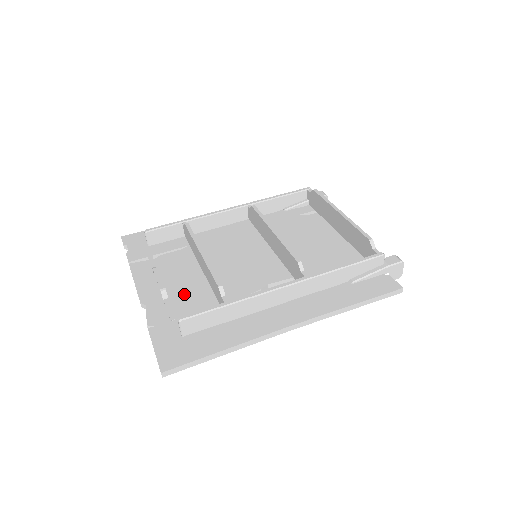
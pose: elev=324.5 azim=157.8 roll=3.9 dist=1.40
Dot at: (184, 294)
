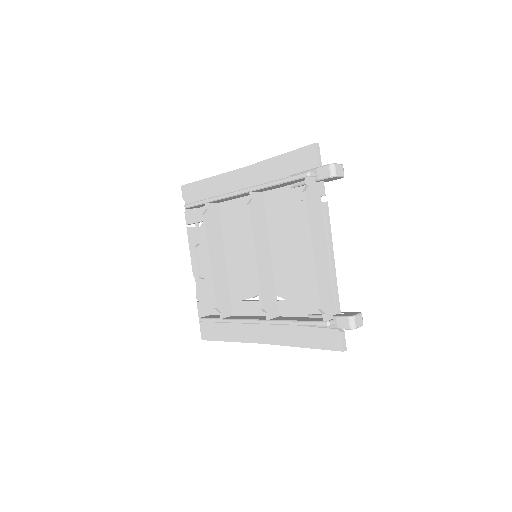
Dot at: occluded
